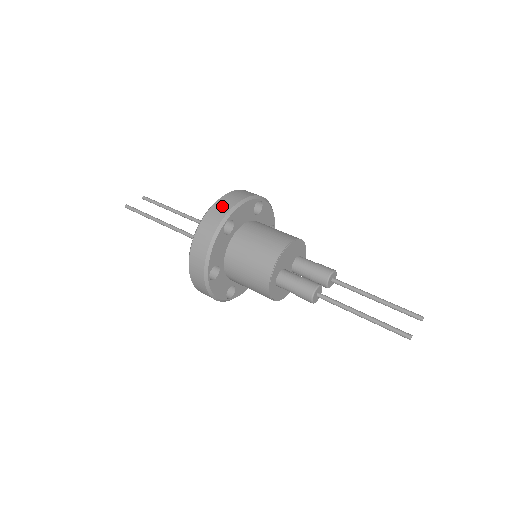
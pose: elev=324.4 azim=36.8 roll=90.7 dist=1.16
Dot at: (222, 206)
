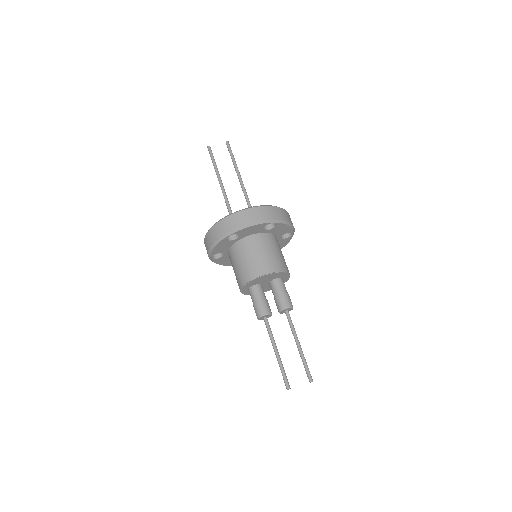
Dot at: (234, 221)
